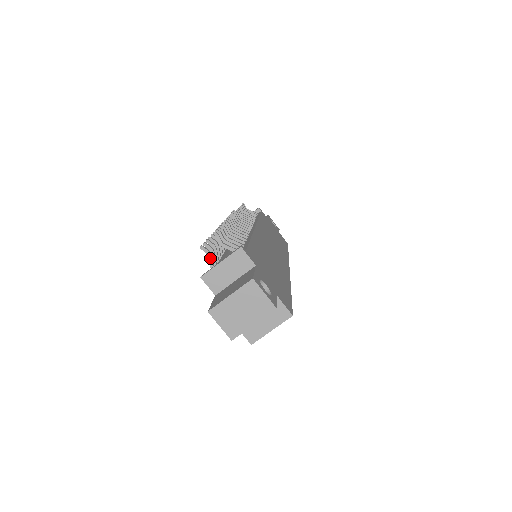
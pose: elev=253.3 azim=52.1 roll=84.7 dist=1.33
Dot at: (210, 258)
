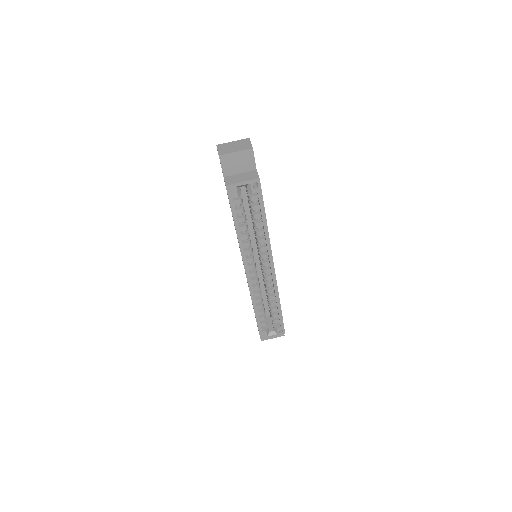
Dot at: occluded
